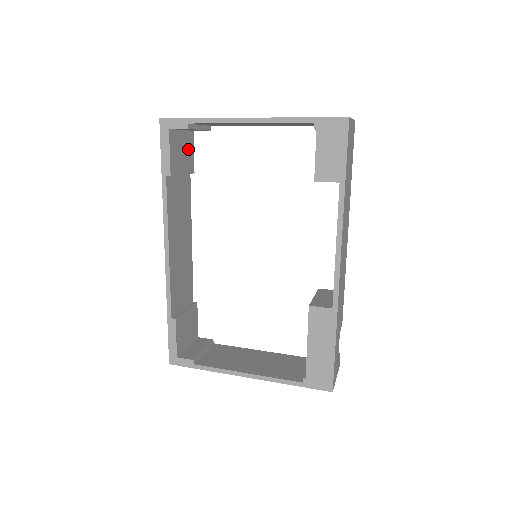
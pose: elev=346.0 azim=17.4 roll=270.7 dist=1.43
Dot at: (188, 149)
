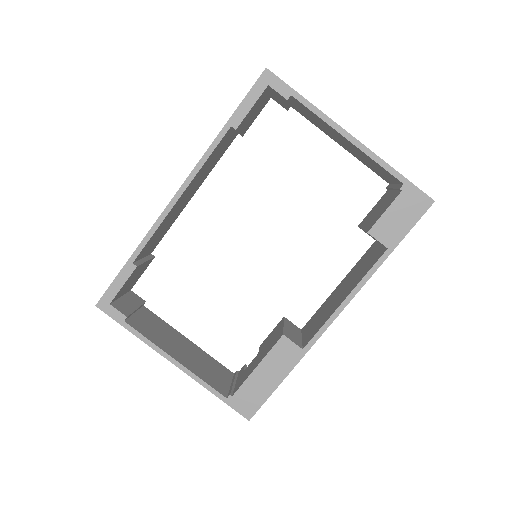
Dot at: (257, 112)
